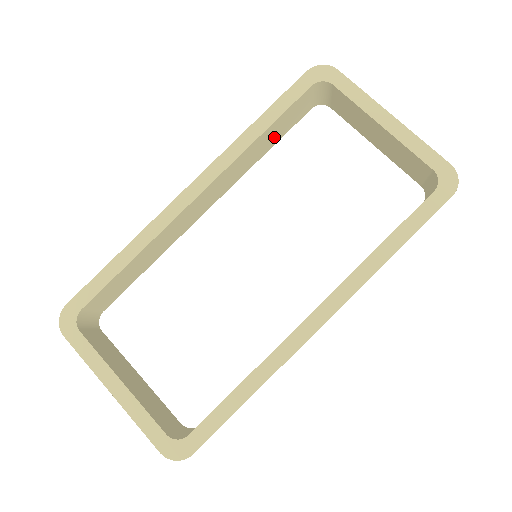
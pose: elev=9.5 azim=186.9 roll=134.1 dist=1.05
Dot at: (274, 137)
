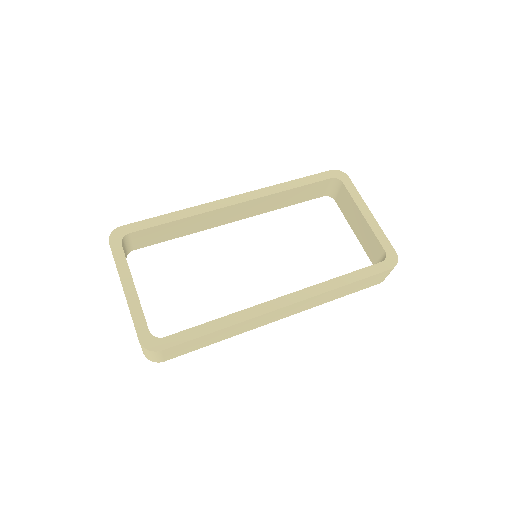
Dot at: (295, 198)
